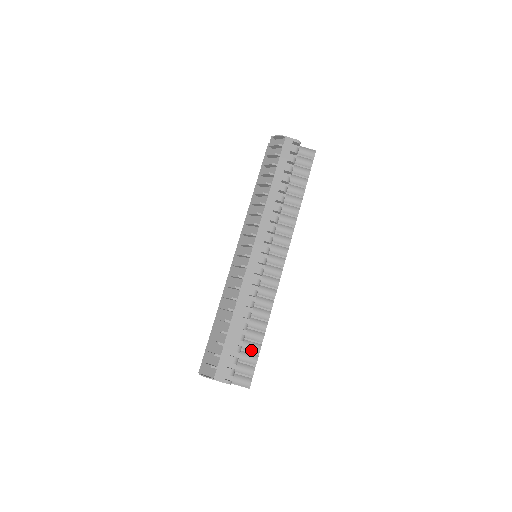
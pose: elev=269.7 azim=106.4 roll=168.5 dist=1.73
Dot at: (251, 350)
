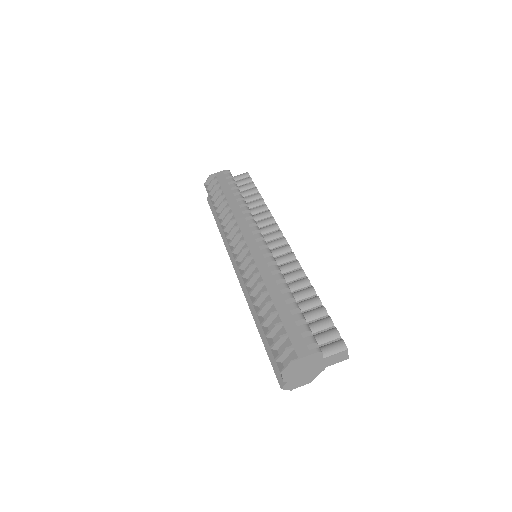
Dot at: (316, 316)
